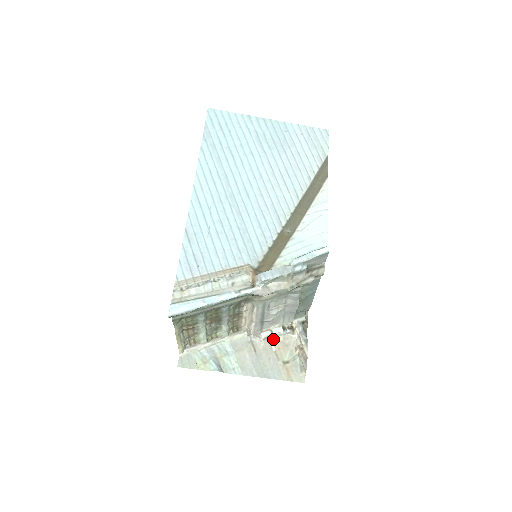
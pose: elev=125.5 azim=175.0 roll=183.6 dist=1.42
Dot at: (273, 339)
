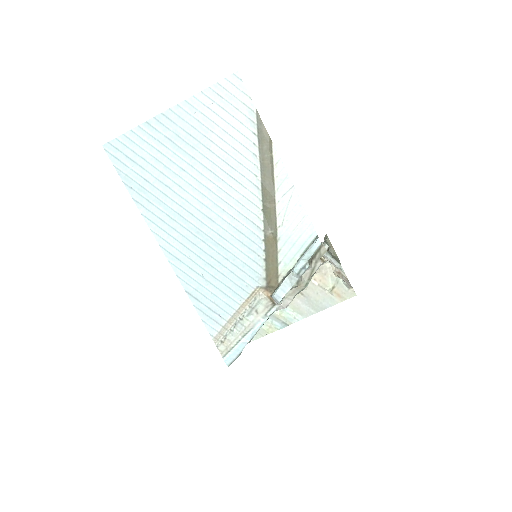
Dot at: occluded
